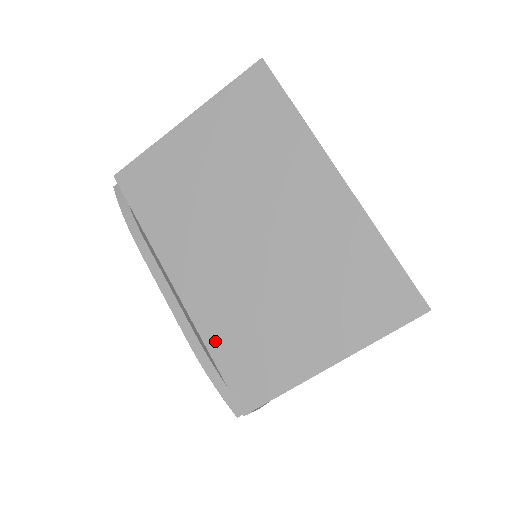
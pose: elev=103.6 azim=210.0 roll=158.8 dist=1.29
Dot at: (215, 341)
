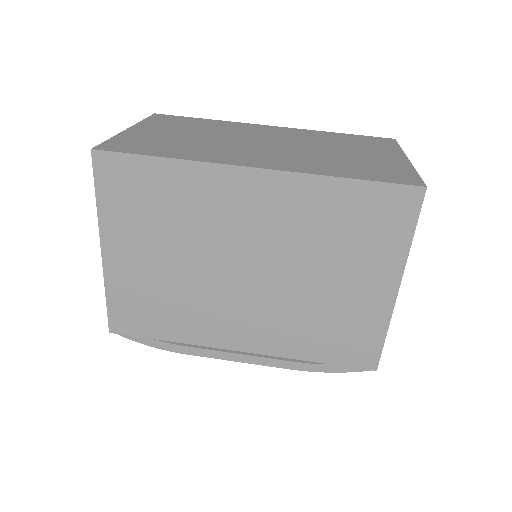
Dot at: (306, 352)
